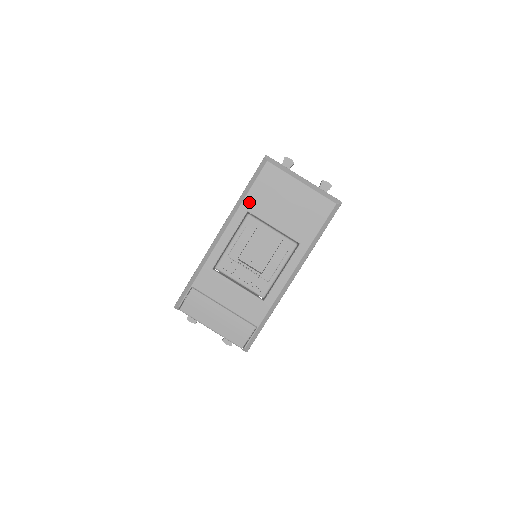
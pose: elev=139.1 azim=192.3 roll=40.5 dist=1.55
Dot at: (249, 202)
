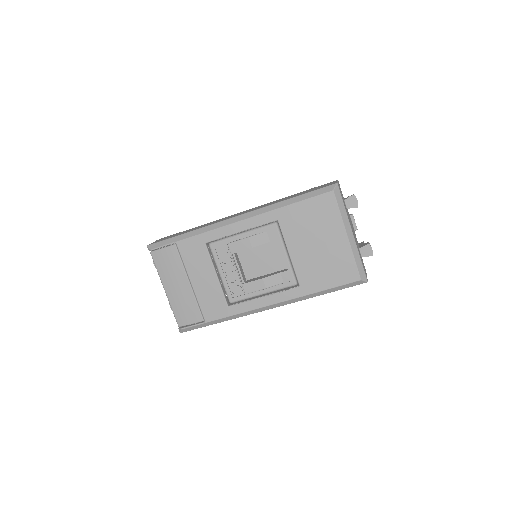
Dot at: (286, 213)
